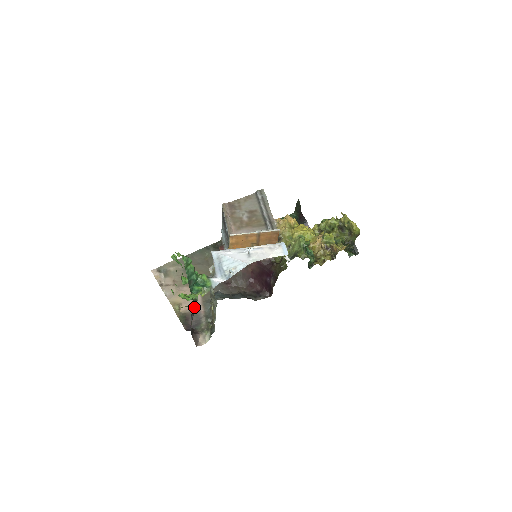
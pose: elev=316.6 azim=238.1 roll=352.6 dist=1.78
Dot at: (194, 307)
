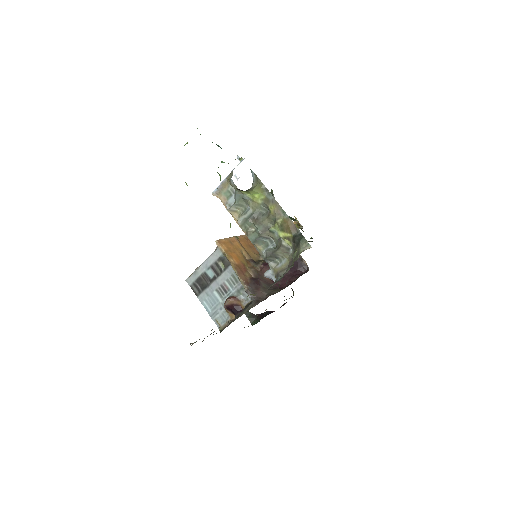
Dot at: occluded
